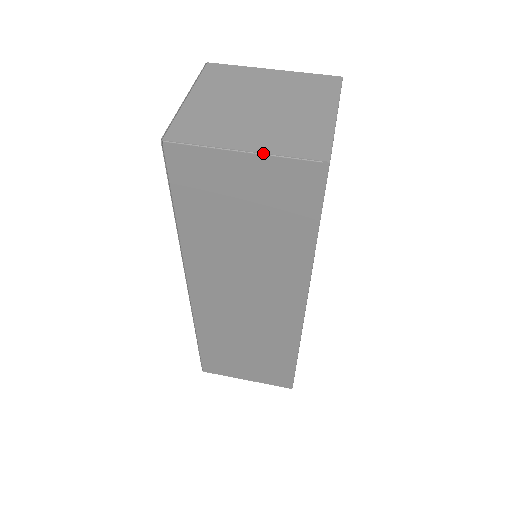
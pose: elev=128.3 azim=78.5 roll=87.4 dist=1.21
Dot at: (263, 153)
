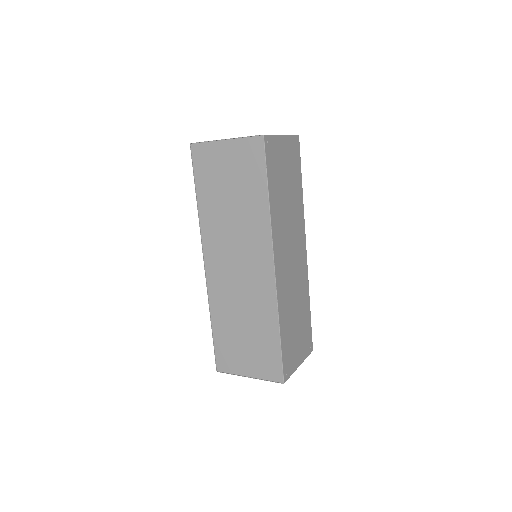
Dot at: (234, 138)
